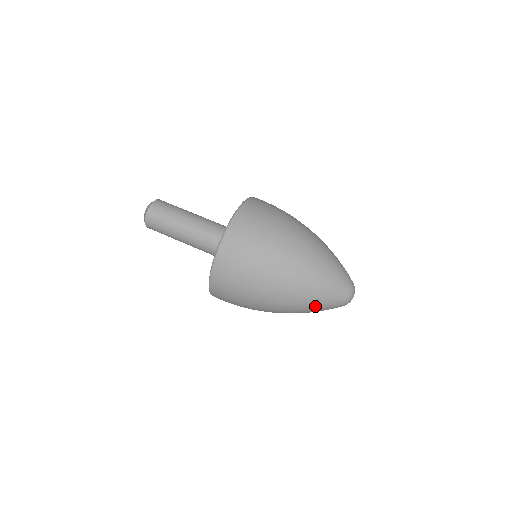
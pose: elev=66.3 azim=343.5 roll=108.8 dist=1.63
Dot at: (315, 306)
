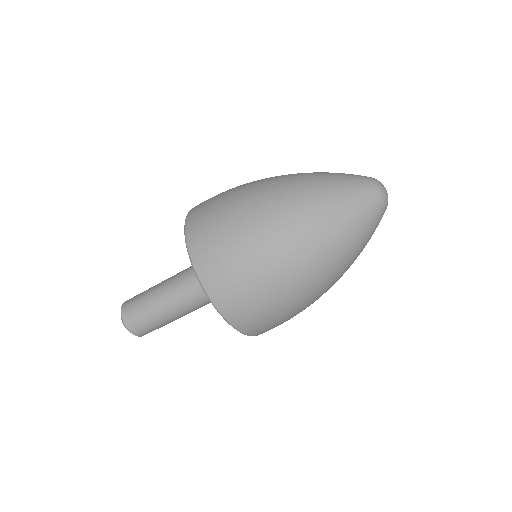
Dot at: (363, 247)
